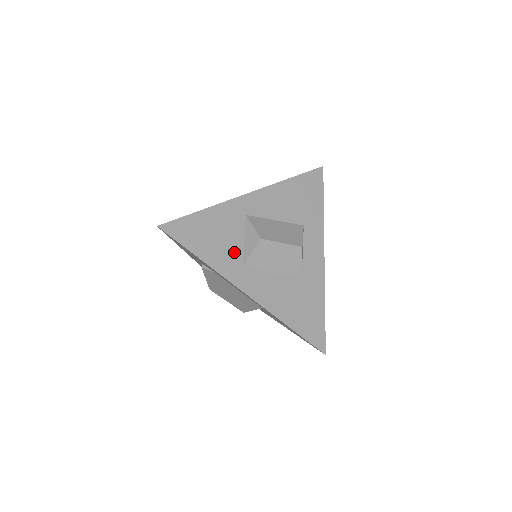
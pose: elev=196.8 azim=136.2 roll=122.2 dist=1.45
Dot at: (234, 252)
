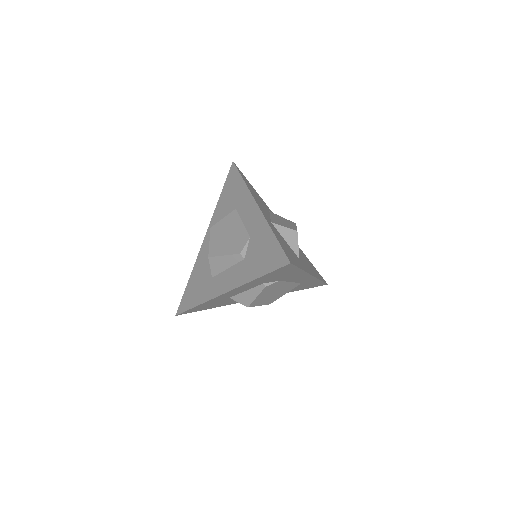
Dot at: (293, 253)
